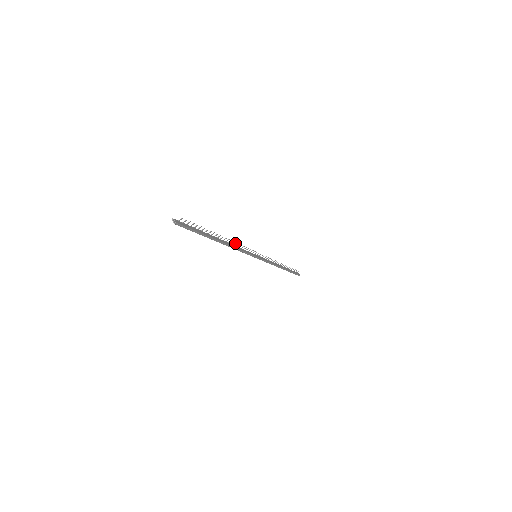
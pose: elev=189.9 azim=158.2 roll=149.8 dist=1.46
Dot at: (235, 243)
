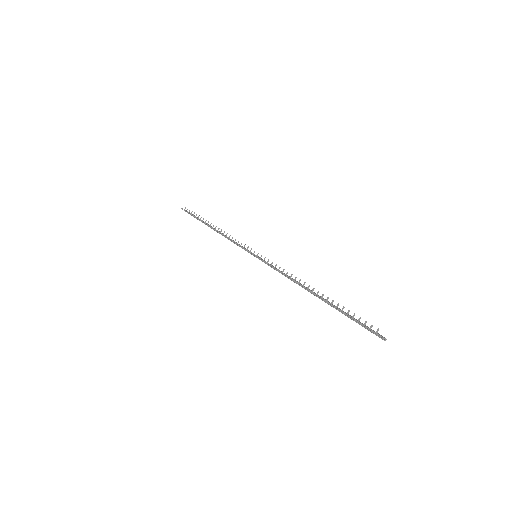
Dot at: occluded
